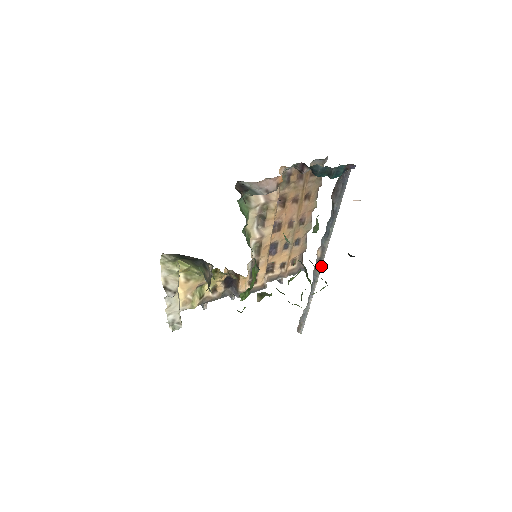
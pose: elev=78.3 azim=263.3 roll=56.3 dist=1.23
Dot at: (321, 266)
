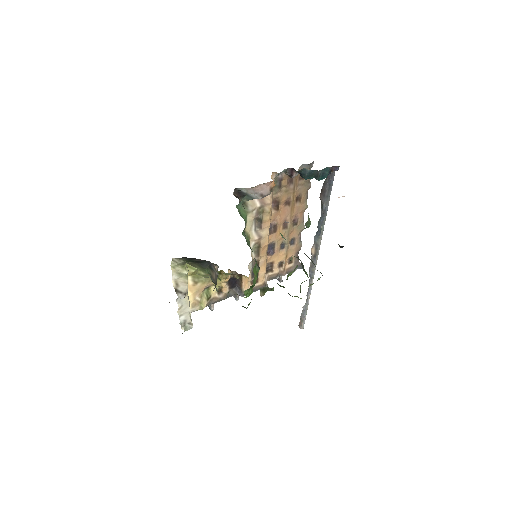
Dot at: (316, 263)
